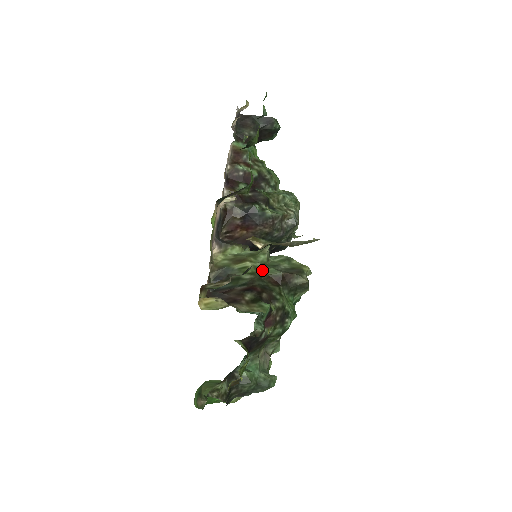
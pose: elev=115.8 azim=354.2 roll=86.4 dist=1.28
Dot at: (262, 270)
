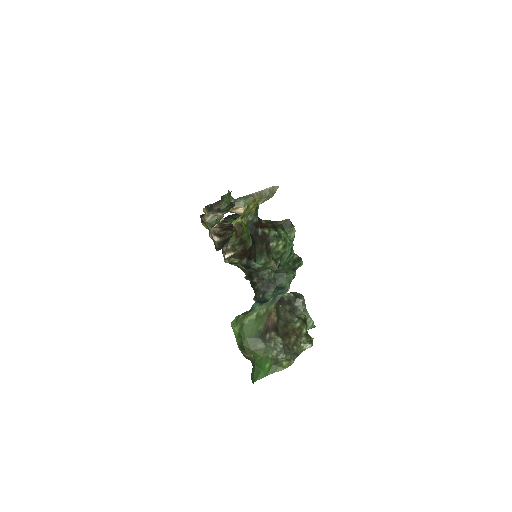
Dot at: occluded
